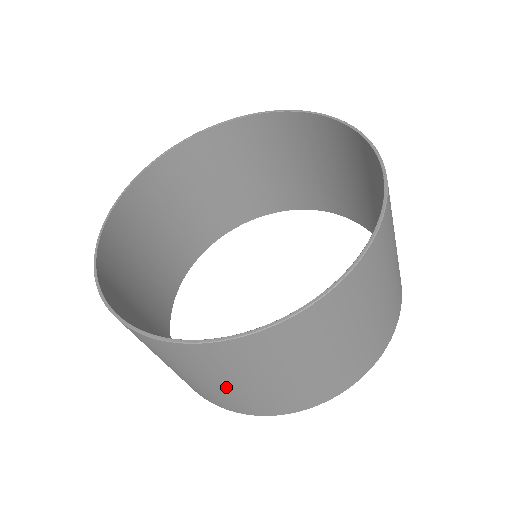
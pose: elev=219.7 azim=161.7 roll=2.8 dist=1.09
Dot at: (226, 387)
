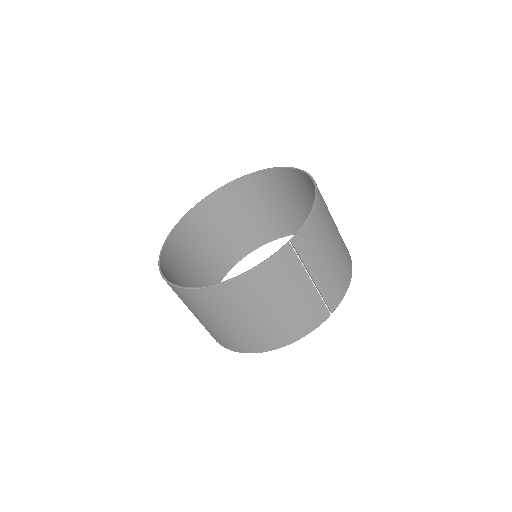
Dot at: occluded
